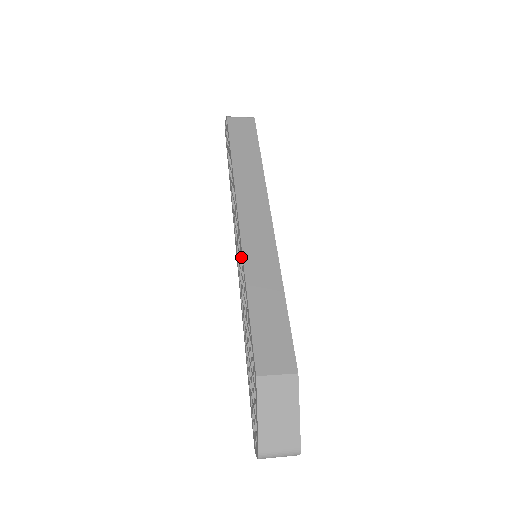
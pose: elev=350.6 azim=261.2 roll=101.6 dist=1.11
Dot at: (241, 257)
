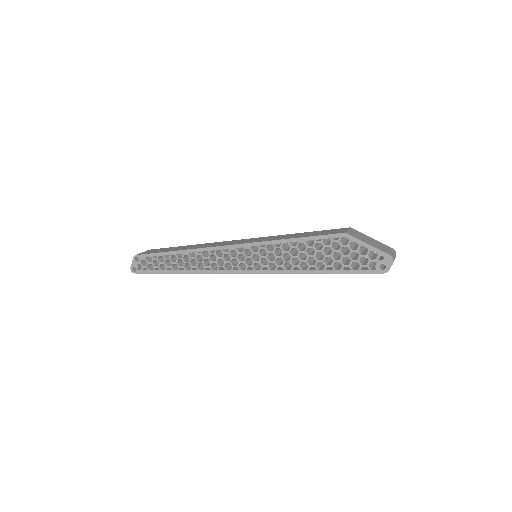
Dot at: (255, 252)
